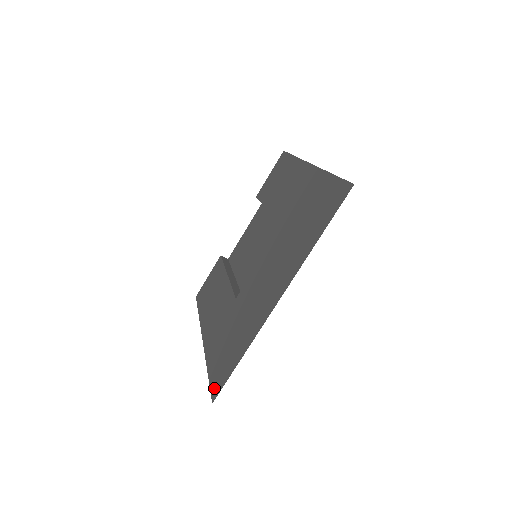
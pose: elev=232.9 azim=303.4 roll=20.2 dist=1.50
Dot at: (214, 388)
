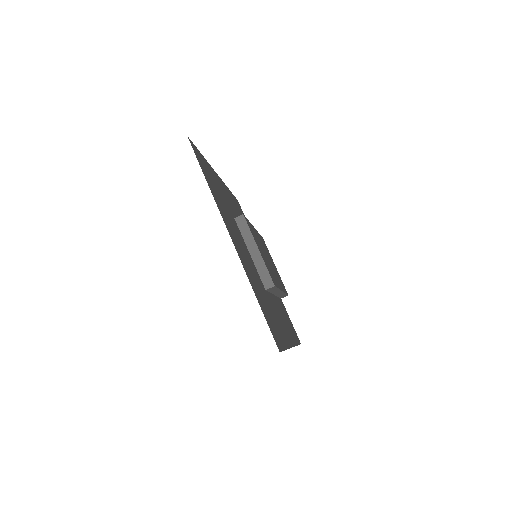
Dot at: (278, 345)
